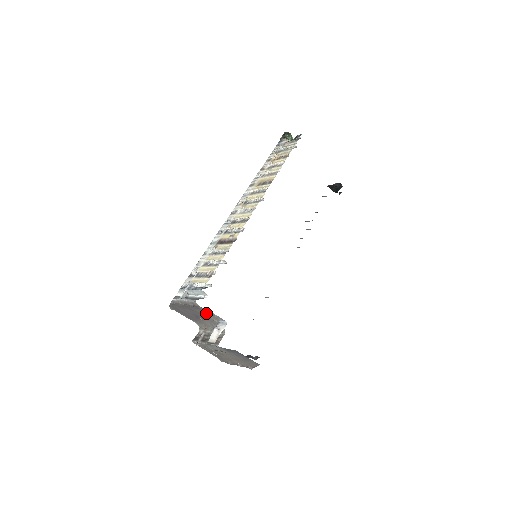
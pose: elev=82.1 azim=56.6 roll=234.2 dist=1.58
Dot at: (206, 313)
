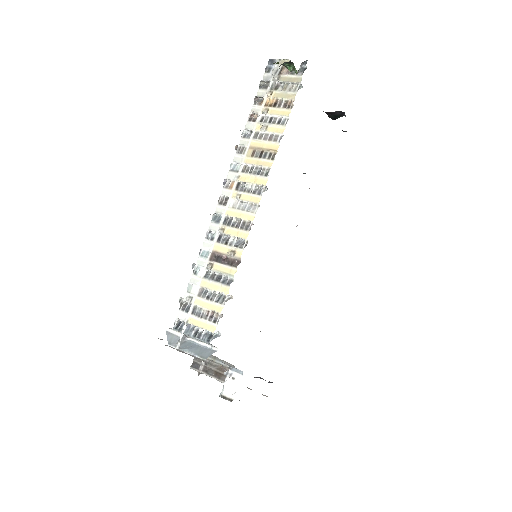
Dot at: occluded
